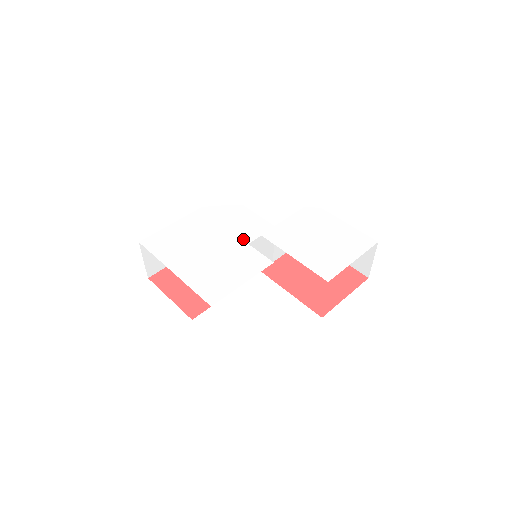
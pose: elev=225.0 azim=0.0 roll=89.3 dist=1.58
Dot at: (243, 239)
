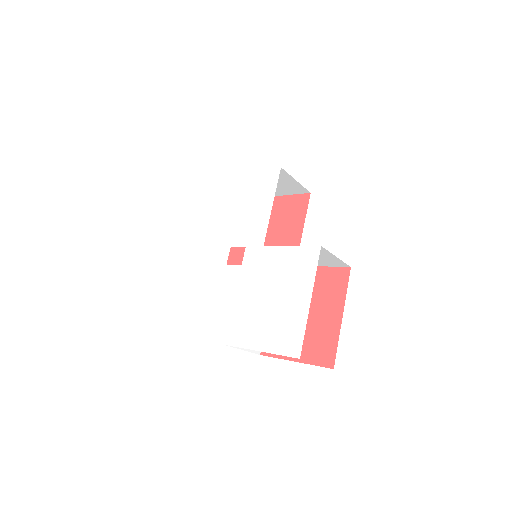
Dot at: (233, 239)
